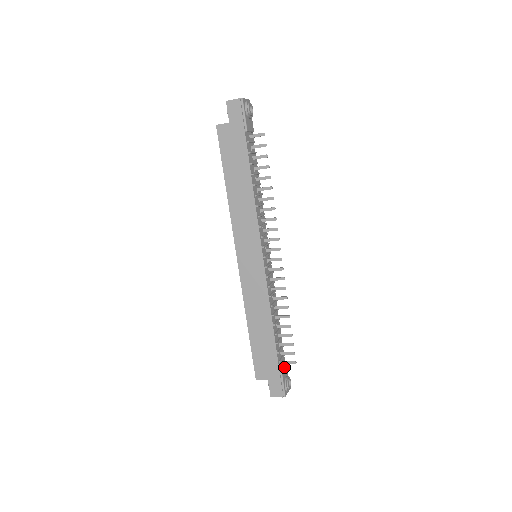
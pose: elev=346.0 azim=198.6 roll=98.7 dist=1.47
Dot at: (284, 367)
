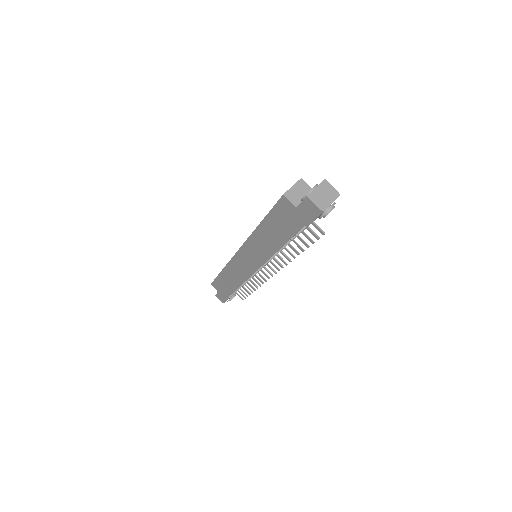
Dot at: occluded
